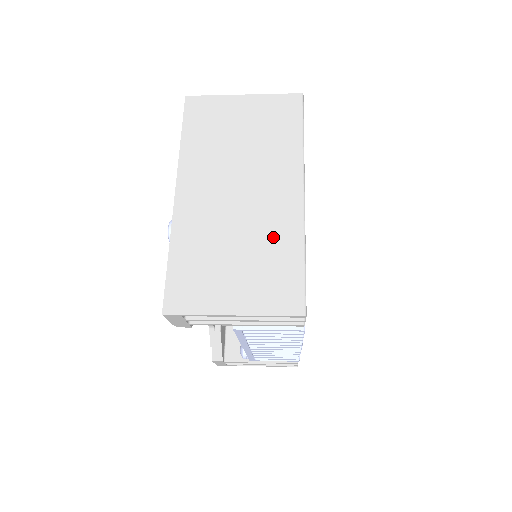
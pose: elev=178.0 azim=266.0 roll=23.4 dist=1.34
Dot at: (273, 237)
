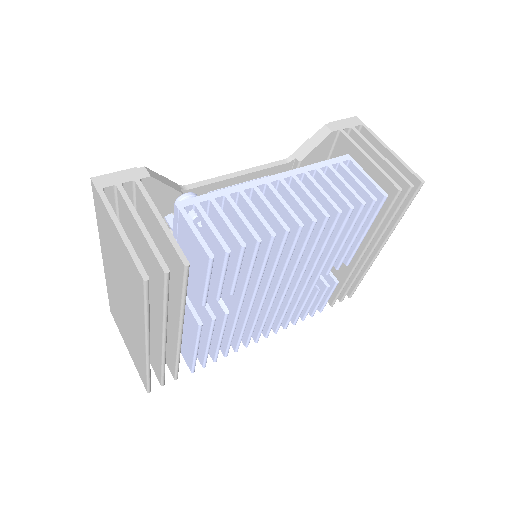
Dot at: (136, 345)
